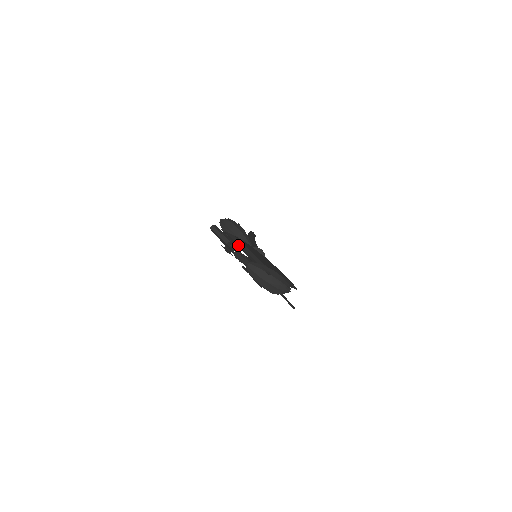
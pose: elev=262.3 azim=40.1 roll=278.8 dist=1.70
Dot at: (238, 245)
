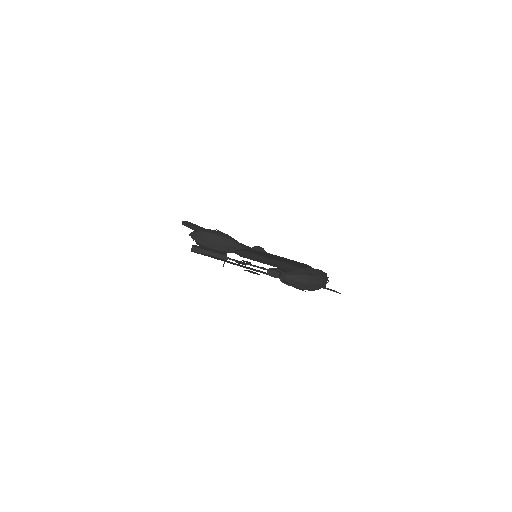
Dot at: (257, 260)
